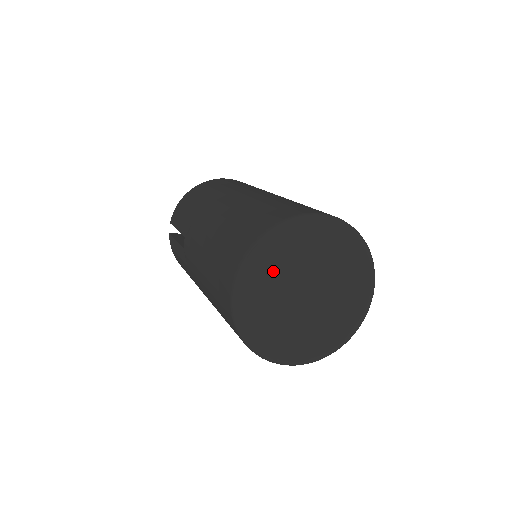
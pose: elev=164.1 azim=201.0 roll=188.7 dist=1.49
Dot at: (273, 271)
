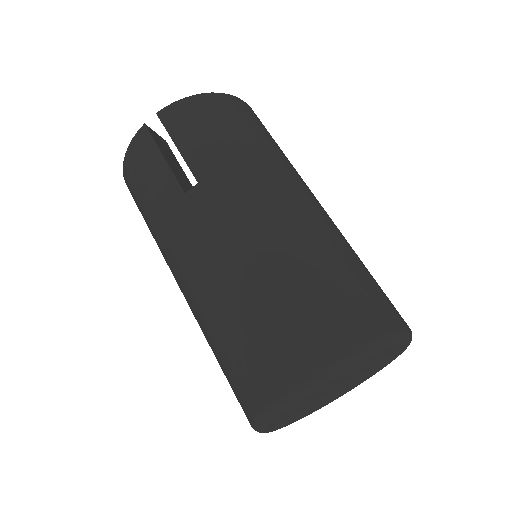
Dot at: (348, 374)
